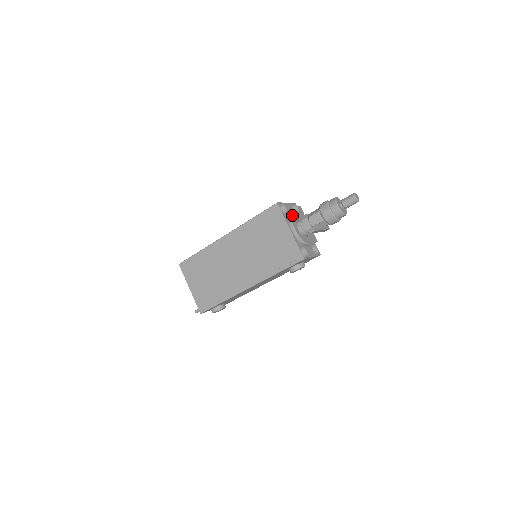
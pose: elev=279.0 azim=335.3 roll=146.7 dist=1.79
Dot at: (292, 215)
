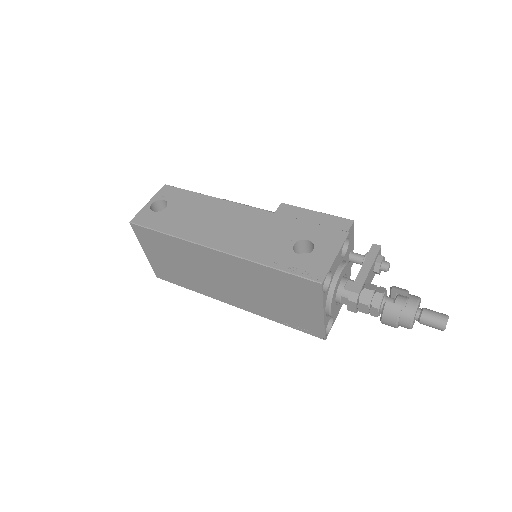
Dot at: (336, 284)
